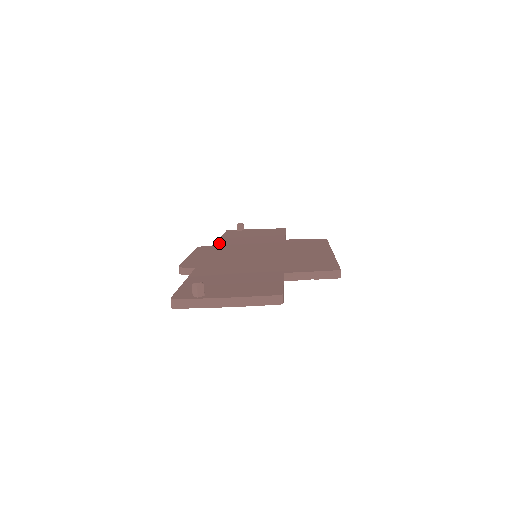
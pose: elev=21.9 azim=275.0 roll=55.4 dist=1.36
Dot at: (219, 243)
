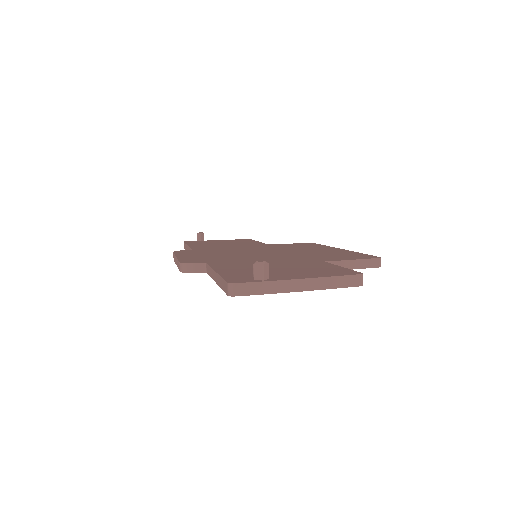
Dot at: (195, 248)
